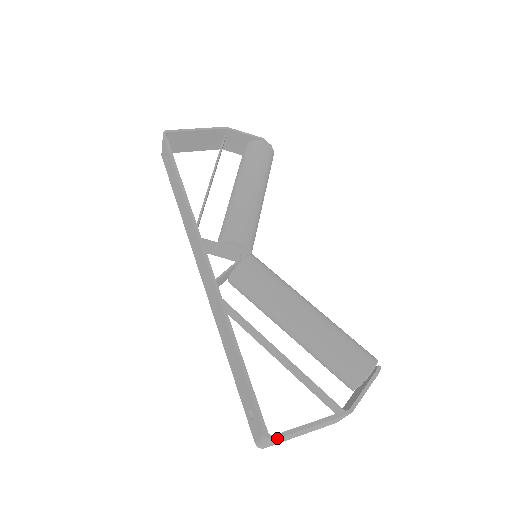
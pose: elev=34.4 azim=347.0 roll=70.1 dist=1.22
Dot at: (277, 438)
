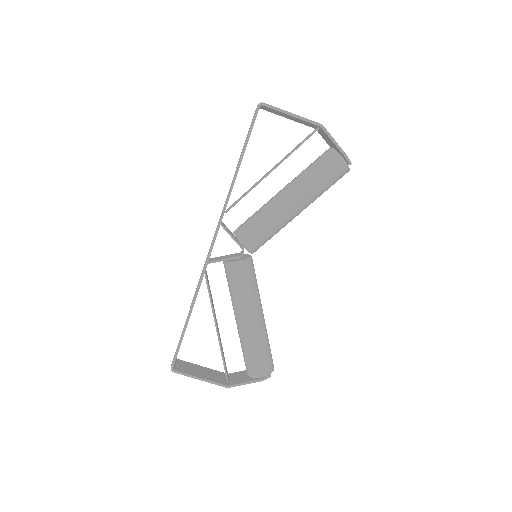
Dot at: occluded
